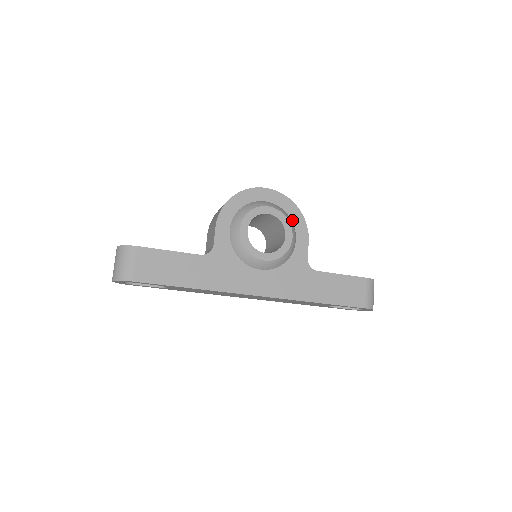
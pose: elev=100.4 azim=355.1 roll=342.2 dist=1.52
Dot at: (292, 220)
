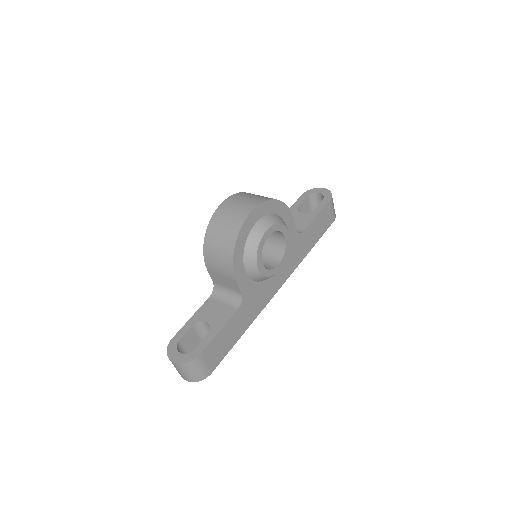
Dot at: (278, 214)
